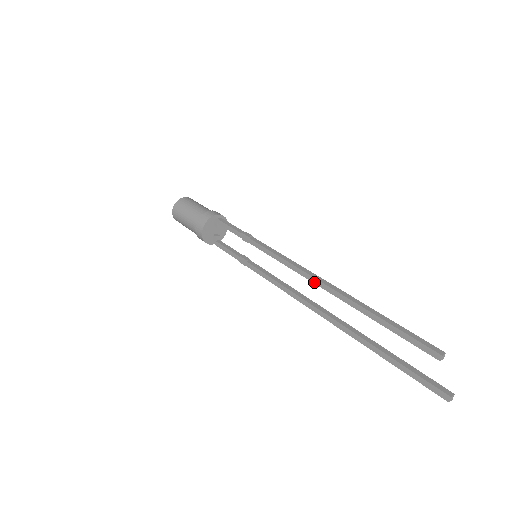
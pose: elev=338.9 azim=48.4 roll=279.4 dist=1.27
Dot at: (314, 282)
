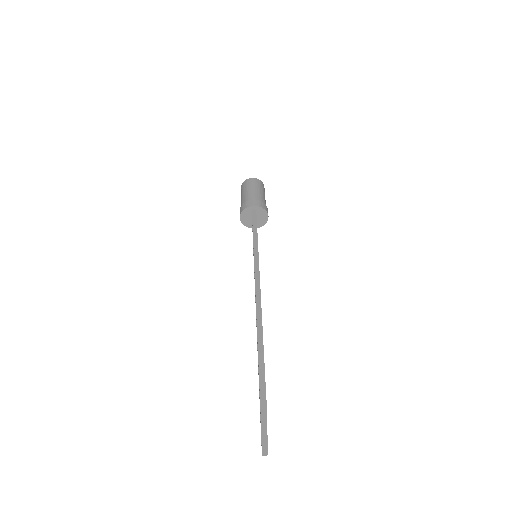
Dot at: (256, 303)
